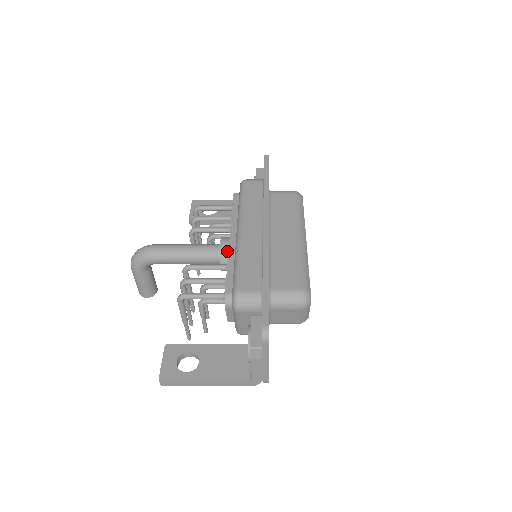
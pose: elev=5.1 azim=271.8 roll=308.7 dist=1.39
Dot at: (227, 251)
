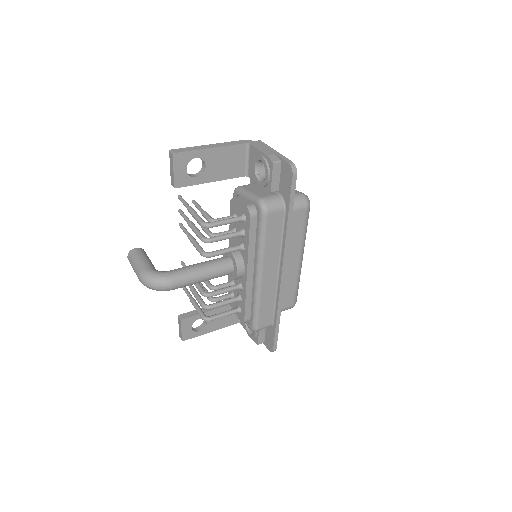
Dot at: (241, 277)
